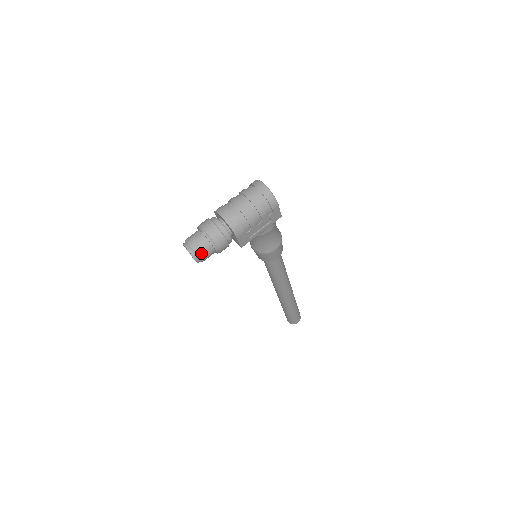
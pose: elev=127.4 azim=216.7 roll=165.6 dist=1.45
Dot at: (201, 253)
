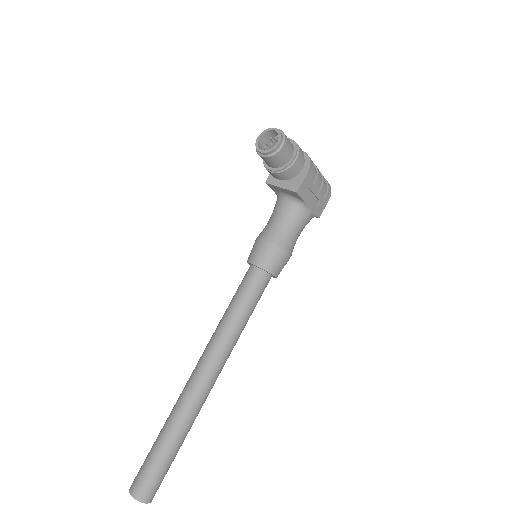
Dot at: (287, 141)
